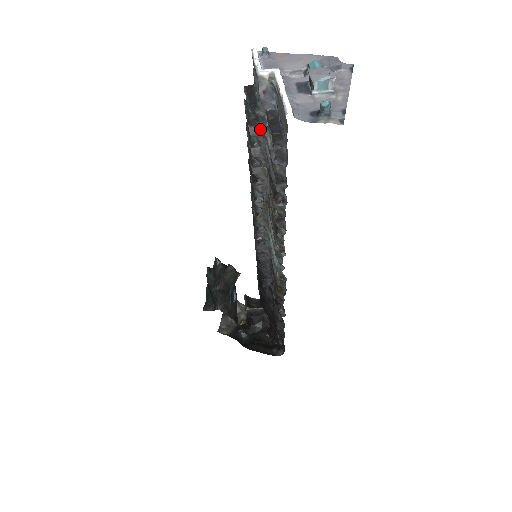
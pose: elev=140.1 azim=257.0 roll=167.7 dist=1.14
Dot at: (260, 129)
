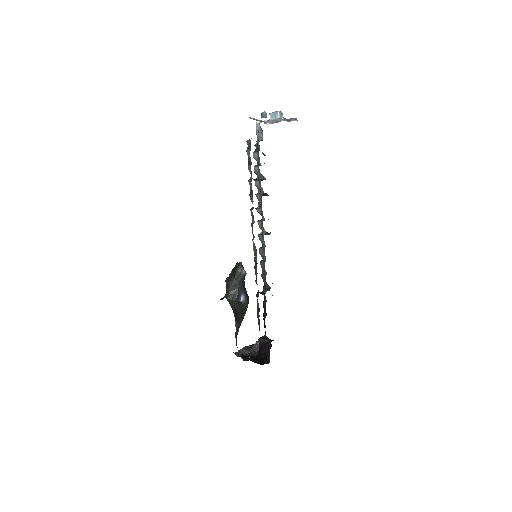
Dot at: (258, 154)
